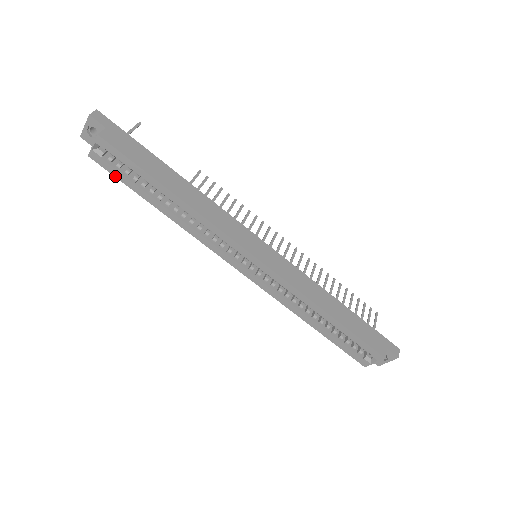
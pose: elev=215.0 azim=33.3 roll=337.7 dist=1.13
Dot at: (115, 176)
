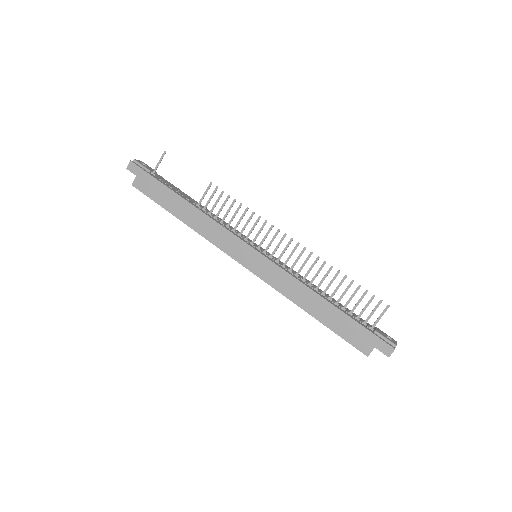
Dot at: occluded
